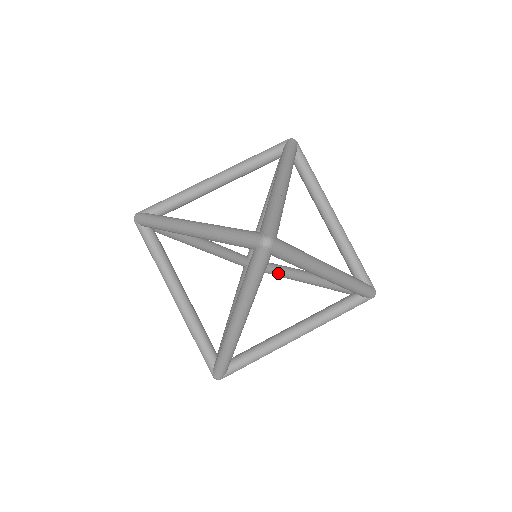
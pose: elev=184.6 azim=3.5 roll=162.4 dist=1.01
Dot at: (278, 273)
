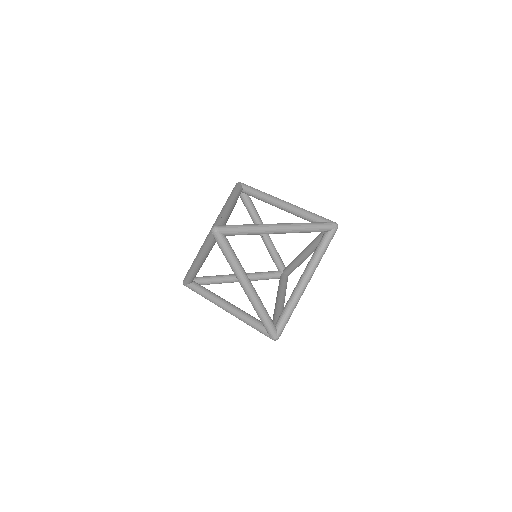
Dot at: (213, 293)
